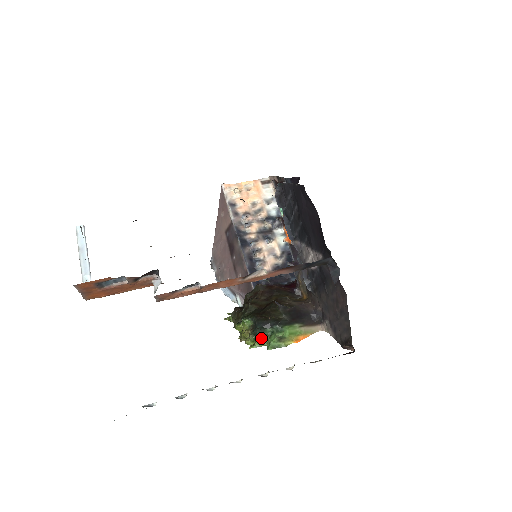
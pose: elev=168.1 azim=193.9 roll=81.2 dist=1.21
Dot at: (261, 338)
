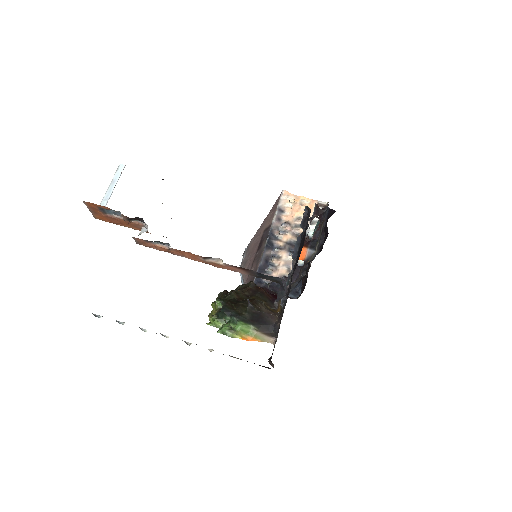
Dot at: (219, 321)
